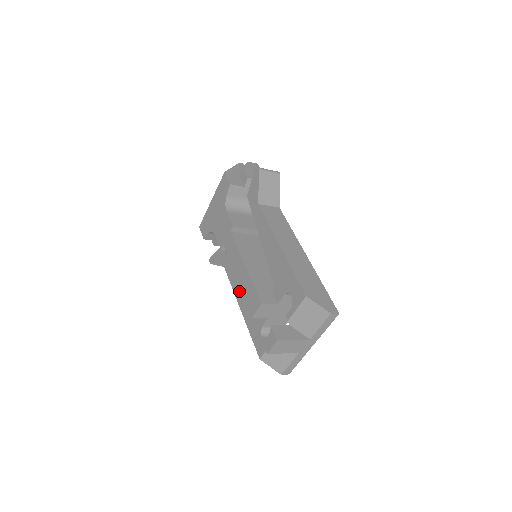
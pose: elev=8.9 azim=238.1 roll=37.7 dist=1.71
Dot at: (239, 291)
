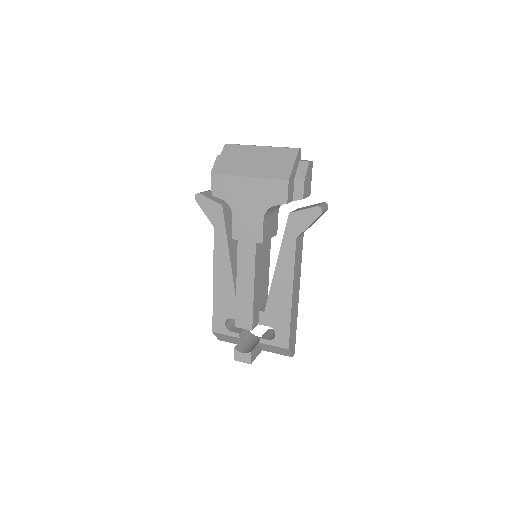
Dot at: (221, 269)
